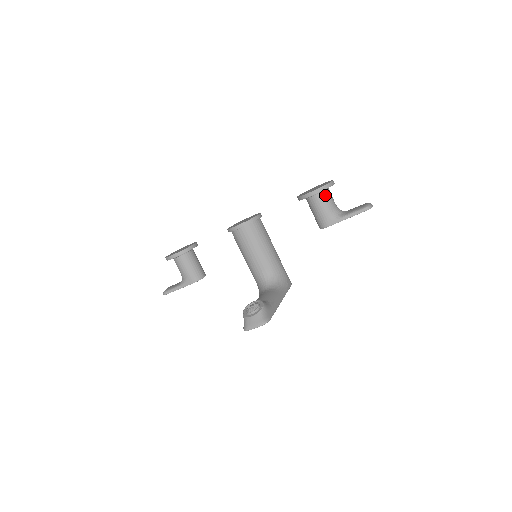
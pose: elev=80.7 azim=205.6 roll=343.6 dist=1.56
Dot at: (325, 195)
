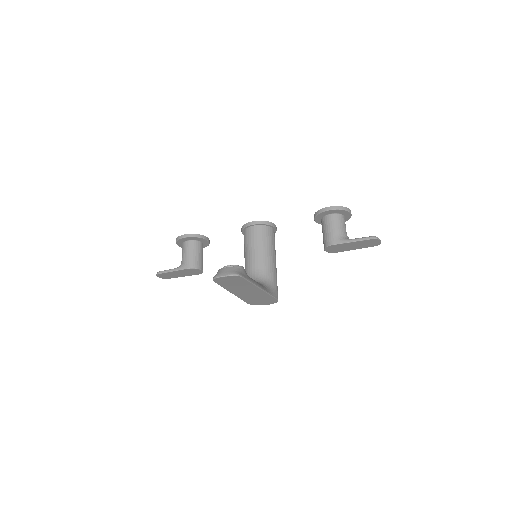
Dot at: (339, 218)
